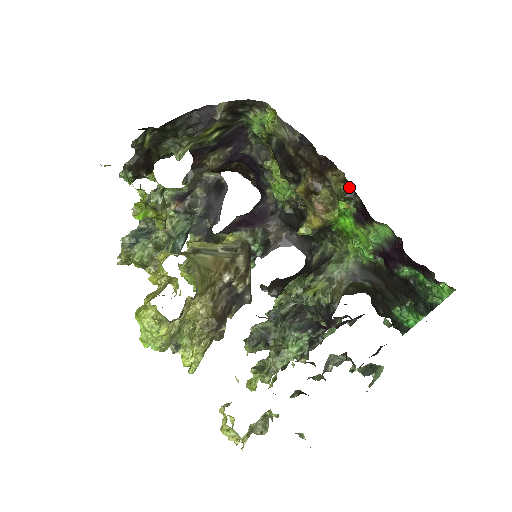
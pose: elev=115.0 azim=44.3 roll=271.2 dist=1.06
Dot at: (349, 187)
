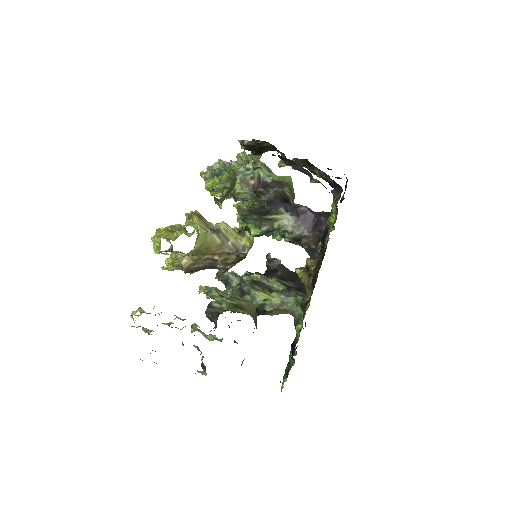
Dot at: occluded
